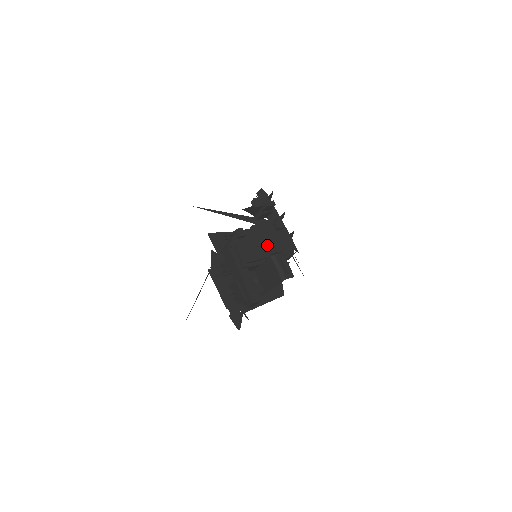
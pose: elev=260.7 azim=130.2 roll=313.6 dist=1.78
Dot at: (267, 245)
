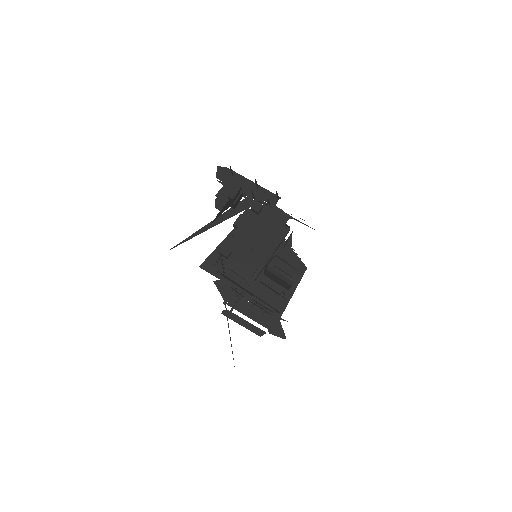
Dot at: (259, 239)
